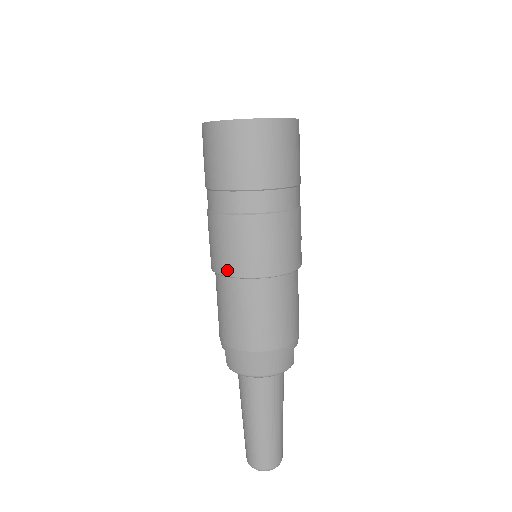
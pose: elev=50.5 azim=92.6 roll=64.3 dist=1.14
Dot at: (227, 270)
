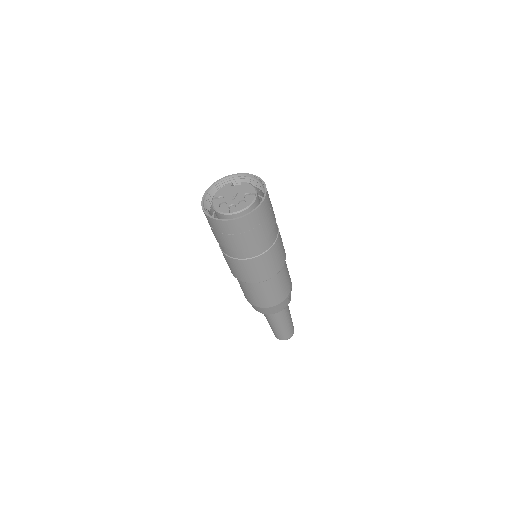
Dot at: (237, 278)
